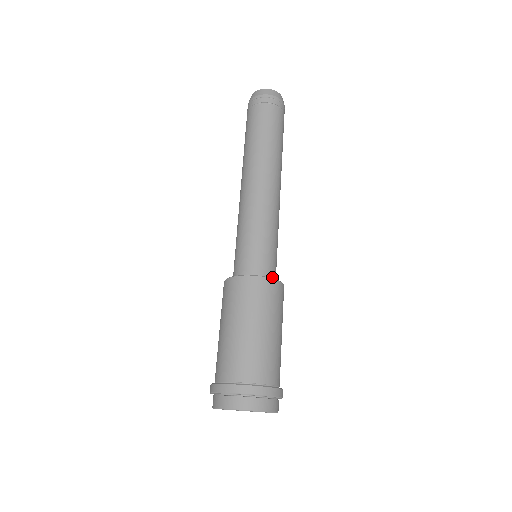
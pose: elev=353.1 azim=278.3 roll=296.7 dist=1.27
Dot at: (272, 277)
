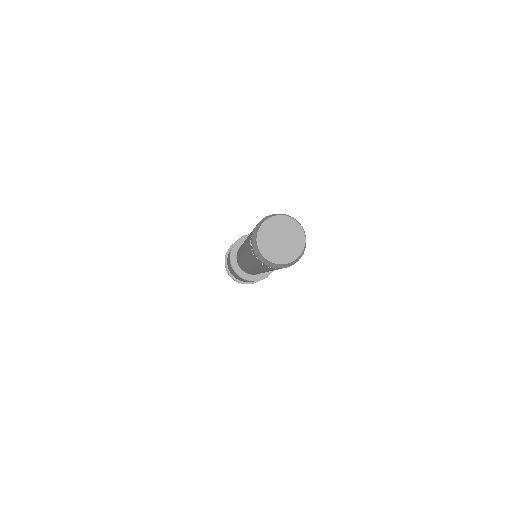
Dot at: occluded
